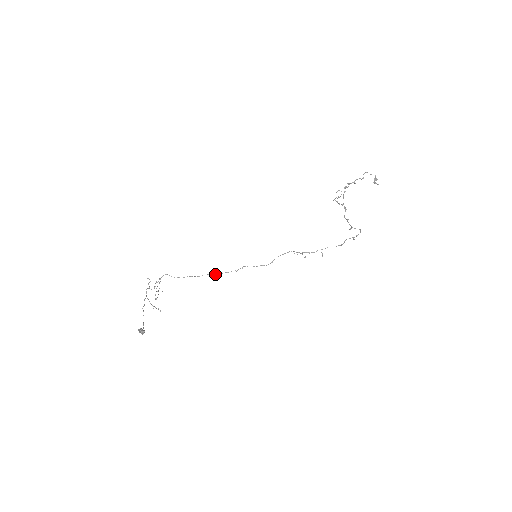
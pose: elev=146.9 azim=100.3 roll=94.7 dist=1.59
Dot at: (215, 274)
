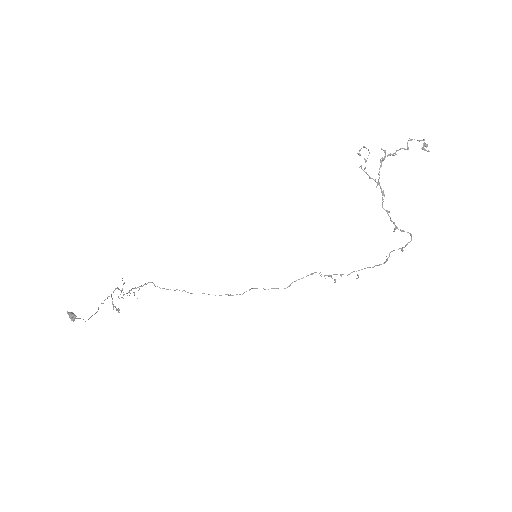
Dot at: occluded
